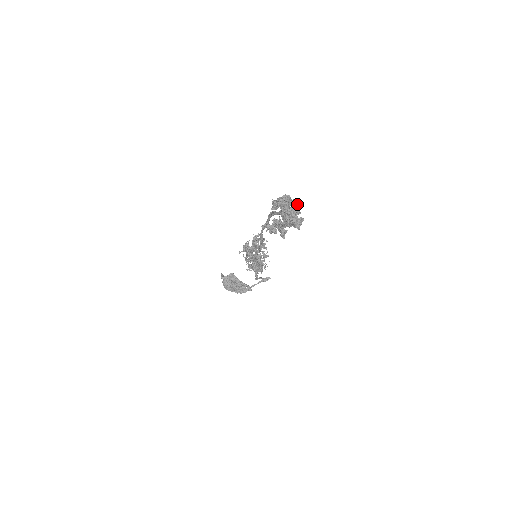
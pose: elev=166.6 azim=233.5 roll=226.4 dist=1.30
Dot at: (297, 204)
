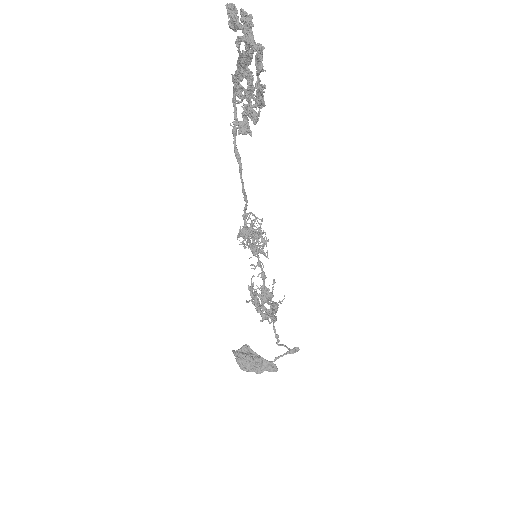
Dot at: (246, 12)
